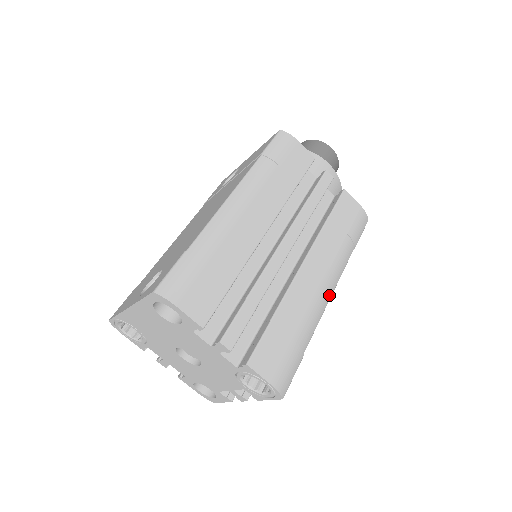
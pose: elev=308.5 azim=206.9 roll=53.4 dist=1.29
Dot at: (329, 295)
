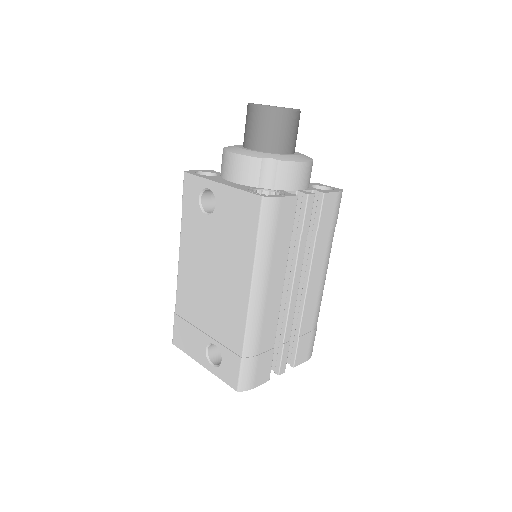
Dot at: occluded
